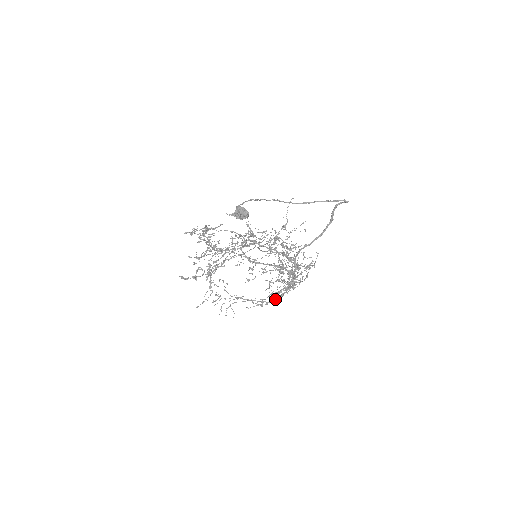
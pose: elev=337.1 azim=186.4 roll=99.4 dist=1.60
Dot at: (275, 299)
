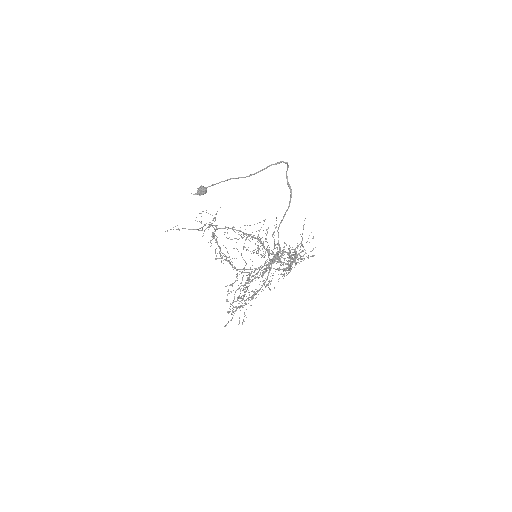
Dot at: (266, 285)
